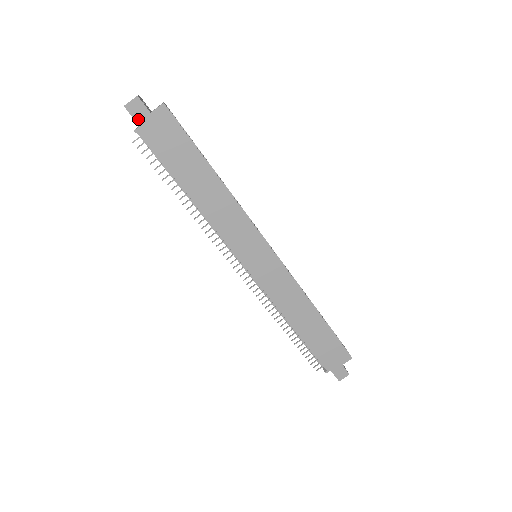
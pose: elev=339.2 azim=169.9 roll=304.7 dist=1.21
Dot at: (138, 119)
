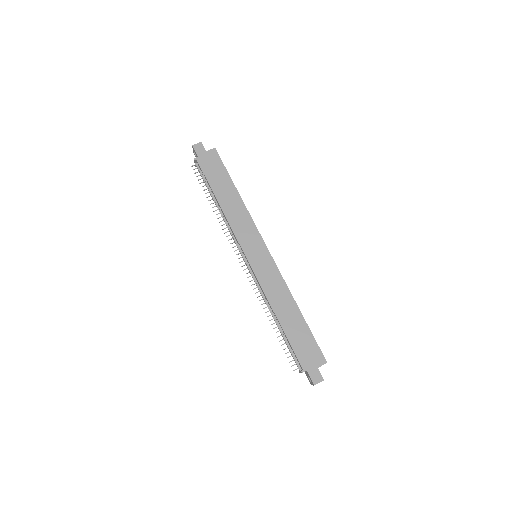
Dot at: (198, 153)
